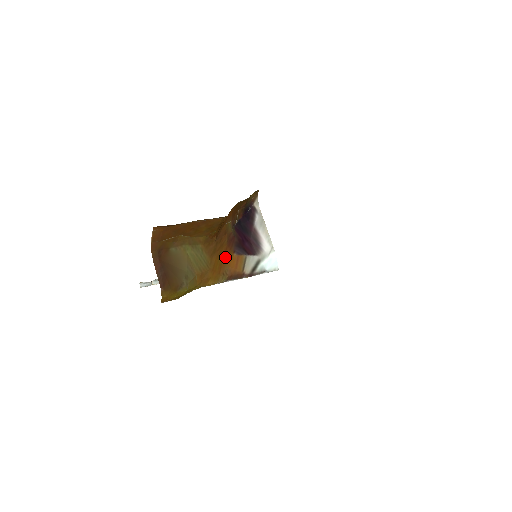
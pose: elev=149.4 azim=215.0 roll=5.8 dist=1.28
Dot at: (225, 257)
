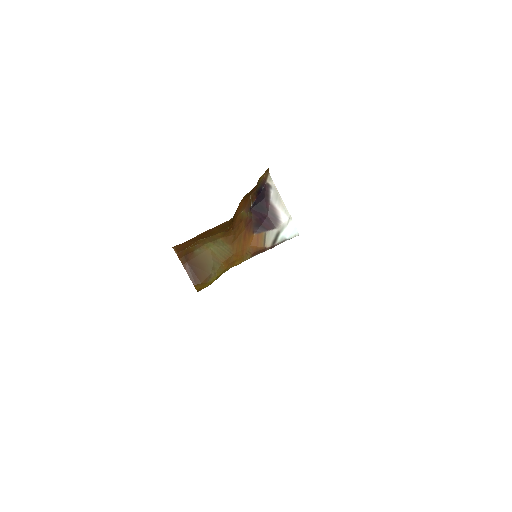
Dot at: (245, 240)
